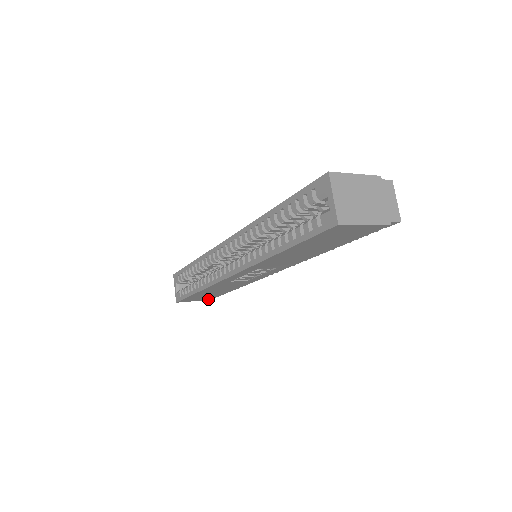
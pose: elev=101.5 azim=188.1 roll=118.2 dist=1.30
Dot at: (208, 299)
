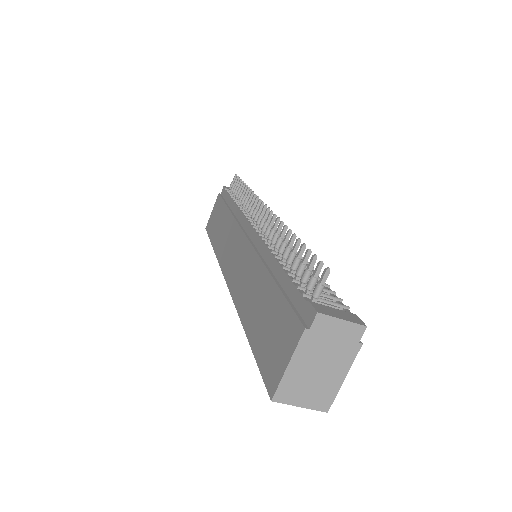
Dot at: occluded
